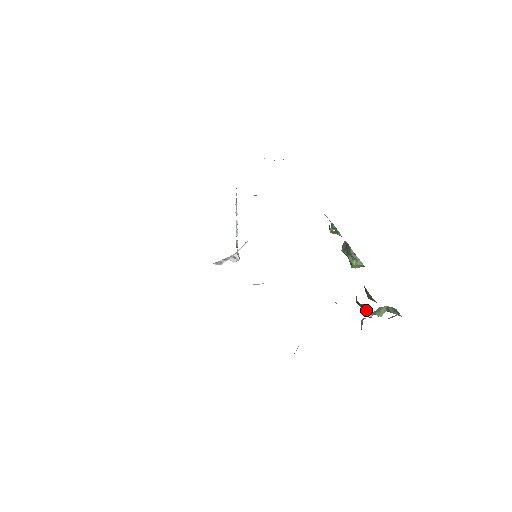
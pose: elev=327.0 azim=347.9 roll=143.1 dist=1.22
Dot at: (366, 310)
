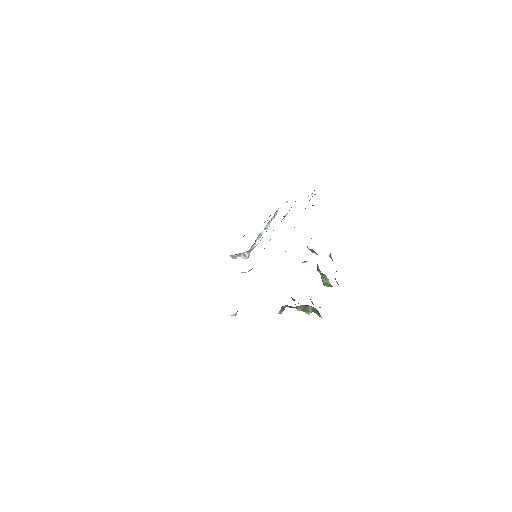
Dot at: (295, 304)
